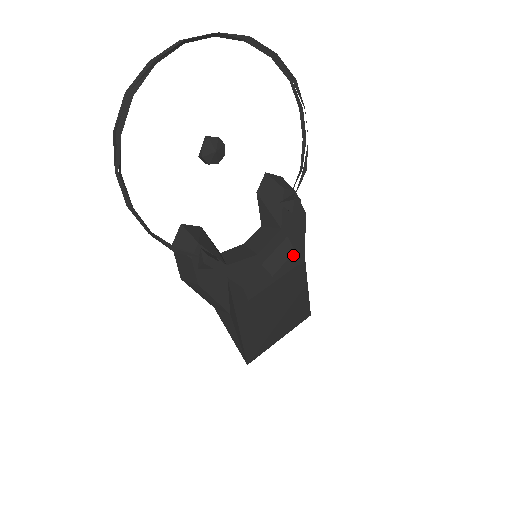
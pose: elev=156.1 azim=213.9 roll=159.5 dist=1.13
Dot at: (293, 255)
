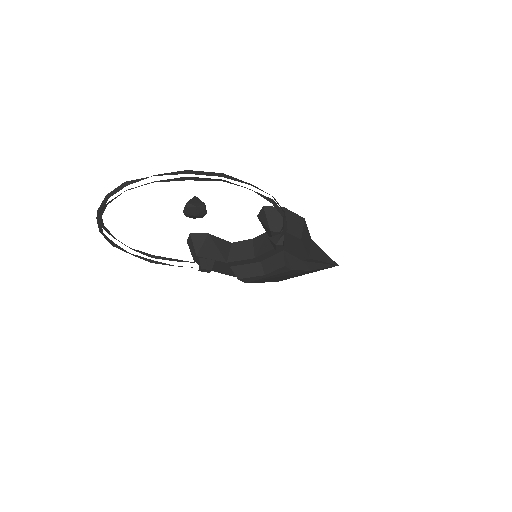
Dot at: (283, 267)
